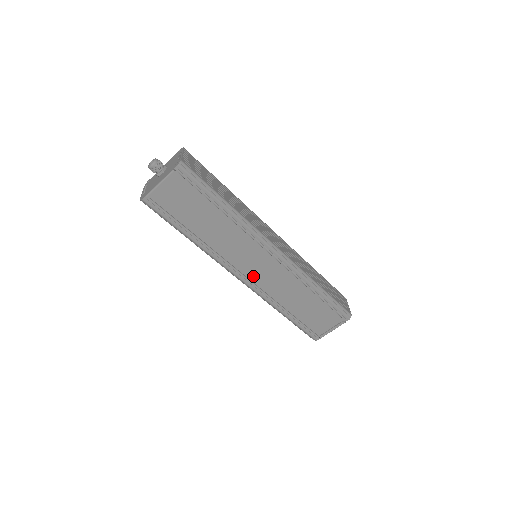
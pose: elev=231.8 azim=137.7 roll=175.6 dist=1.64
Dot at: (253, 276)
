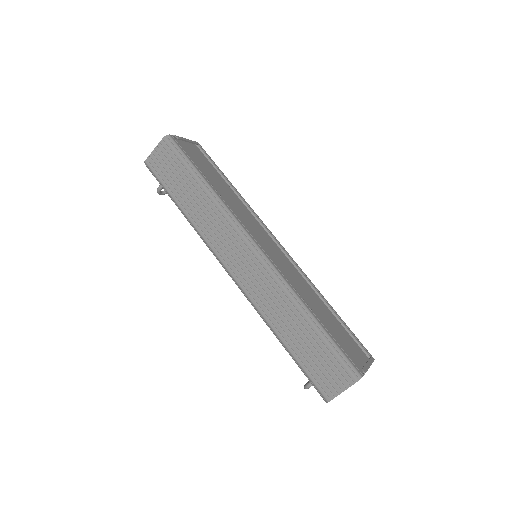
Dot at: (267, 253)
